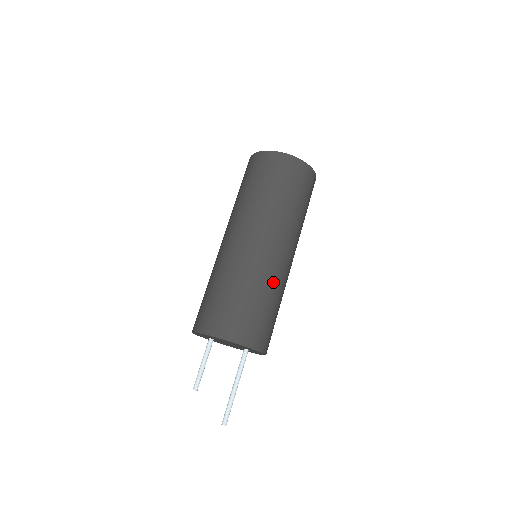
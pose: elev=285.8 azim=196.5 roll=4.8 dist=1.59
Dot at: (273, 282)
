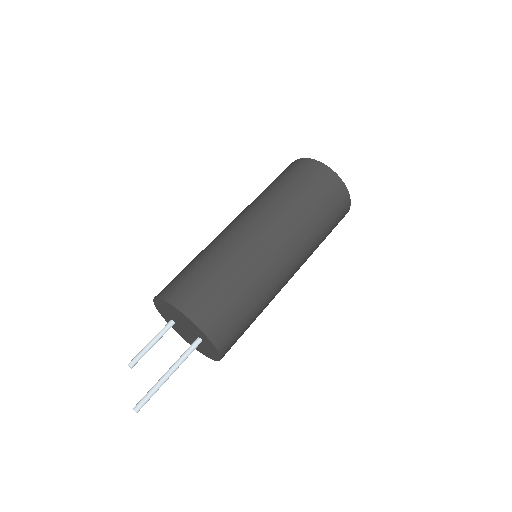
Dot at: (250, 267)
